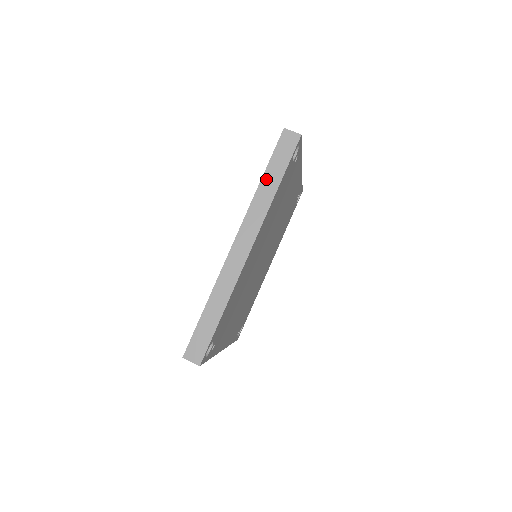
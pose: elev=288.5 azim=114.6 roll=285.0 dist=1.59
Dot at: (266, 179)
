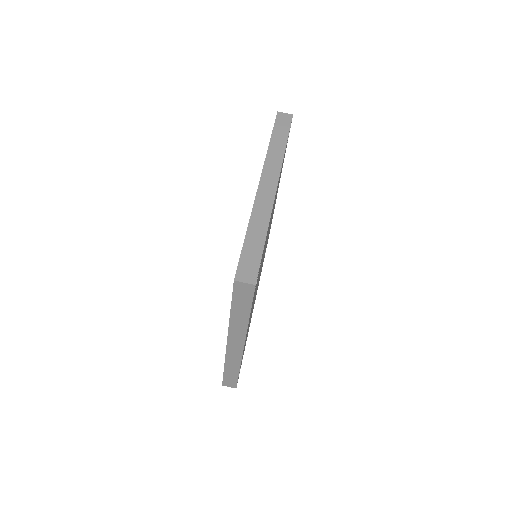
Dot at: (235, 313)
